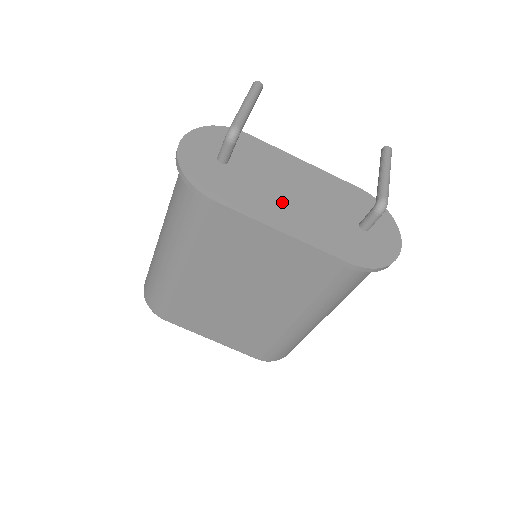
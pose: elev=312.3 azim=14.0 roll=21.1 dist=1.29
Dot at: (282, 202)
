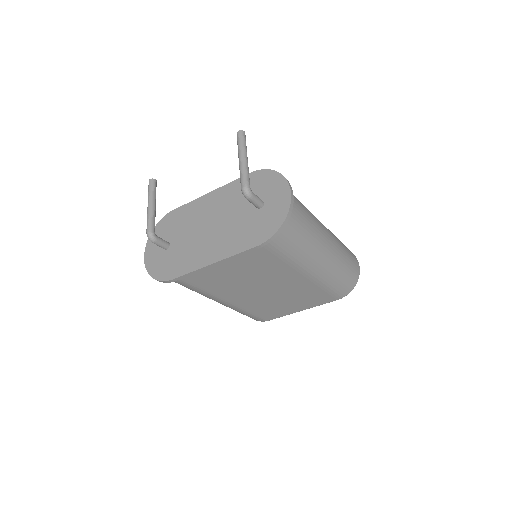
Dot at: (205, 241)
